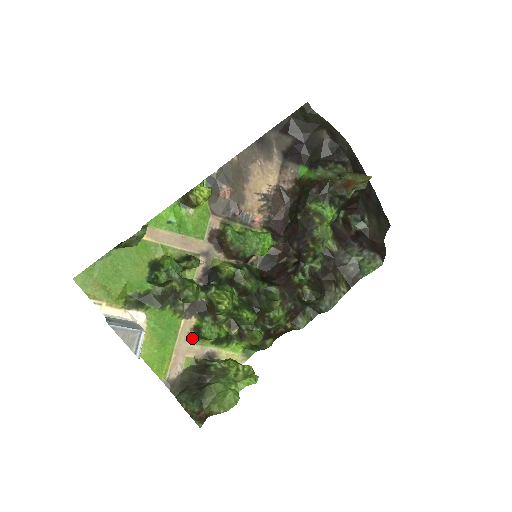
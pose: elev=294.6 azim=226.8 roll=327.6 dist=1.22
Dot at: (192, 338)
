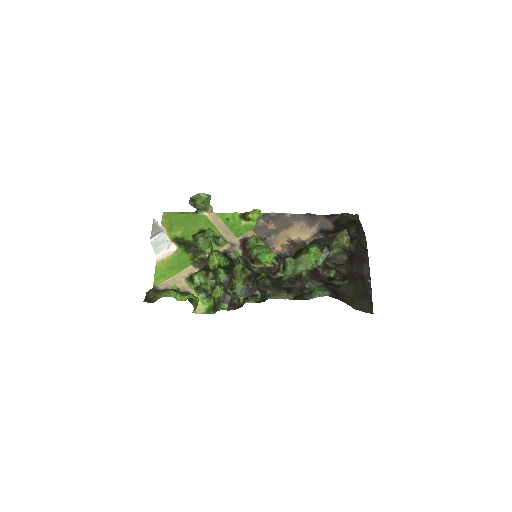
Dot at: (188, 279)
